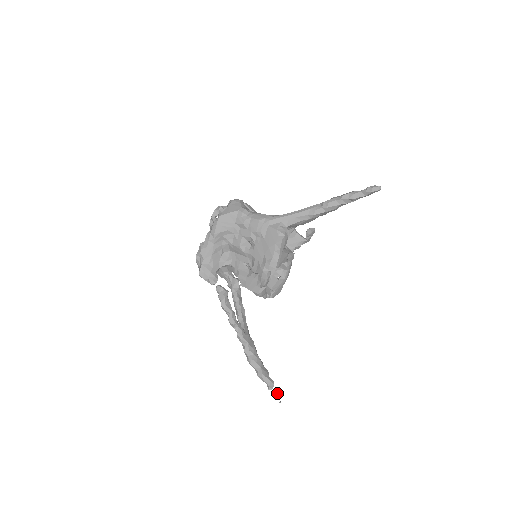
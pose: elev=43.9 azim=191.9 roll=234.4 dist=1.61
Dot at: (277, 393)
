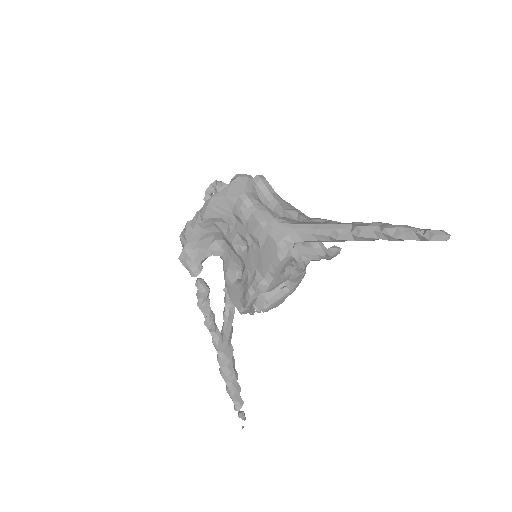
Dot at: (242, 417)
